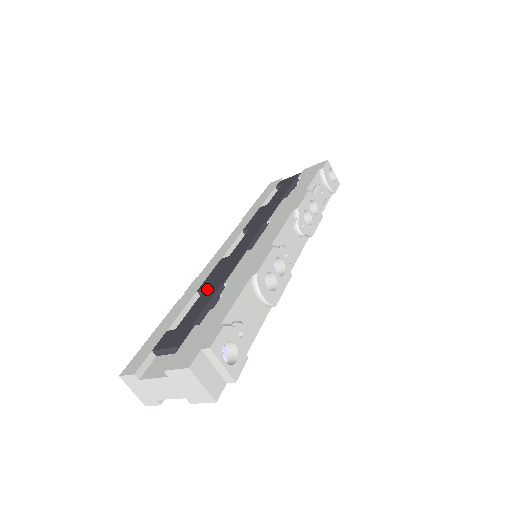
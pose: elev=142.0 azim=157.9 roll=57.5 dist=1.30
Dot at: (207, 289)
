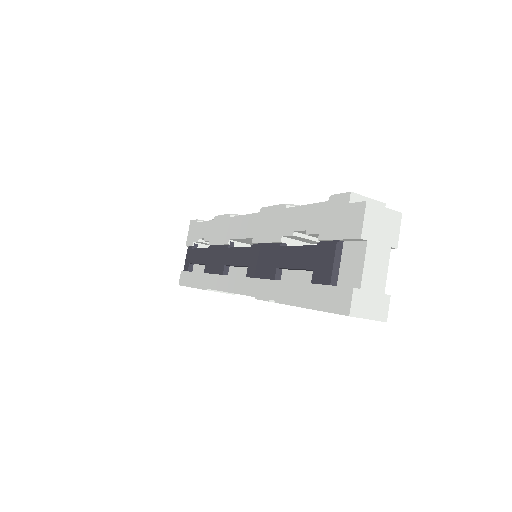
Dot at: (278, 263)
